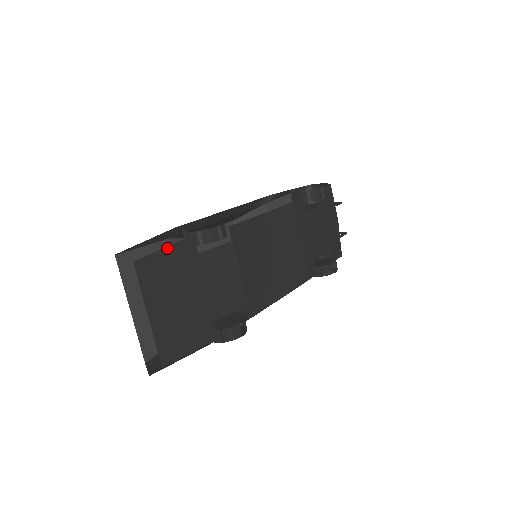
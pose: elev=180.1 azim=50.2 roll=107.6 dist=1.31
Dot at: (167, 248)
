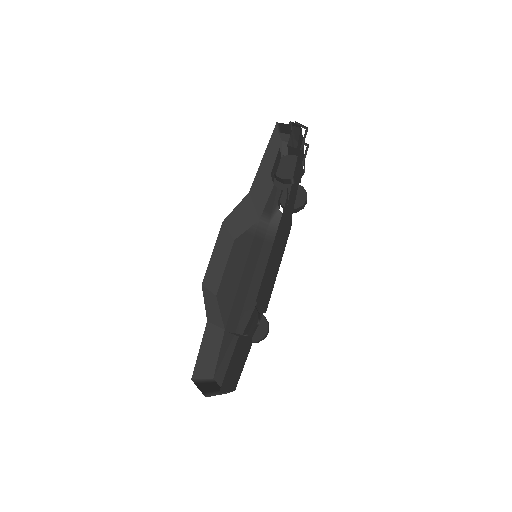
Dot at: (230, 362)
